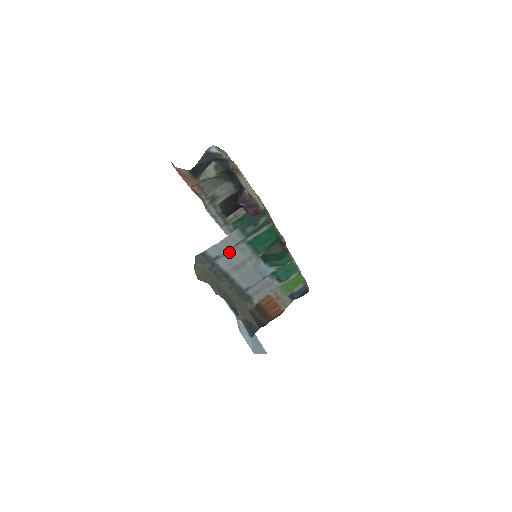
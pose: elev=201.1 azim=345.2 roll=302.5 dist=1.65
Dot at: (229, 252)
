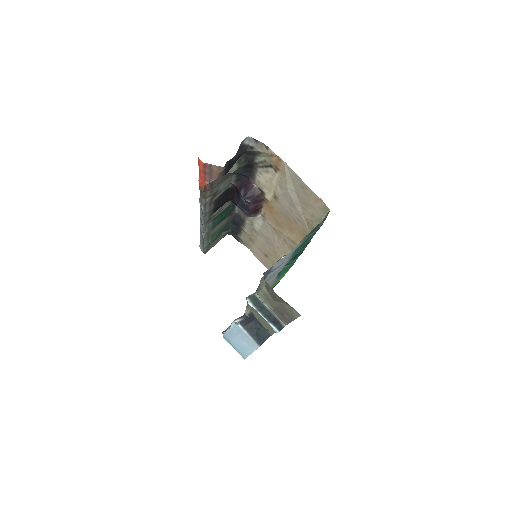
Dot at: occluded
